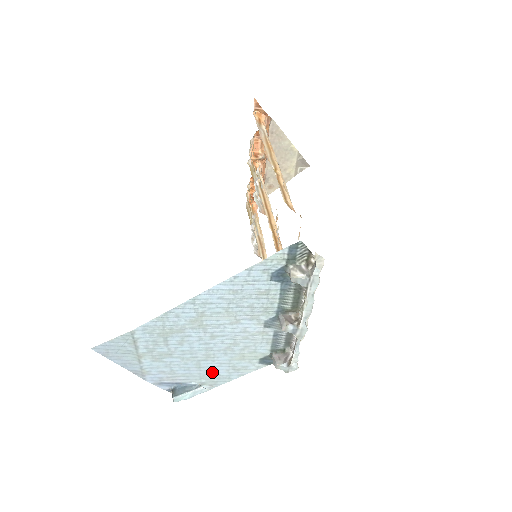
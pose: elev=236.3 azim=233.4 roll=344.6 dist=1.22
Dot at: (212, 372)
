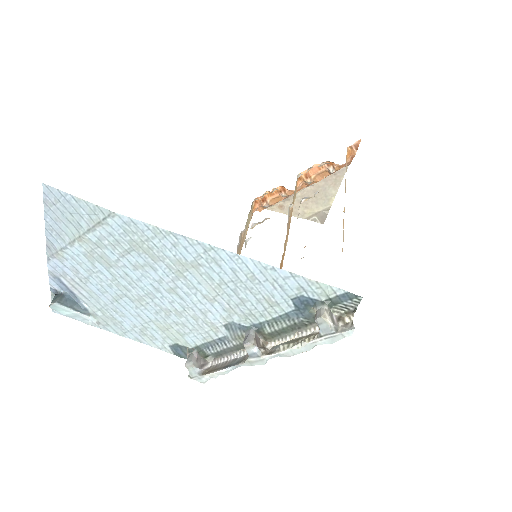
Dot at: (119, 314)
